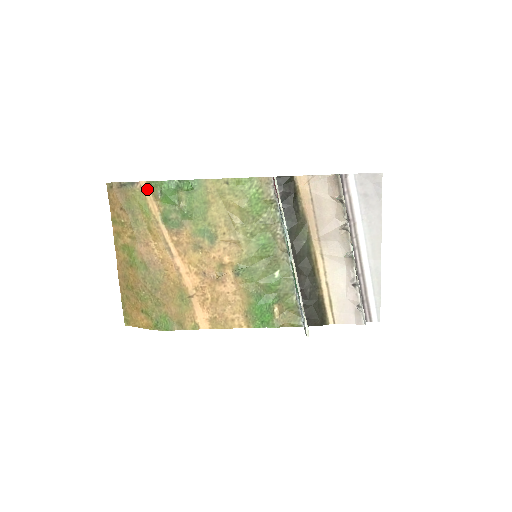
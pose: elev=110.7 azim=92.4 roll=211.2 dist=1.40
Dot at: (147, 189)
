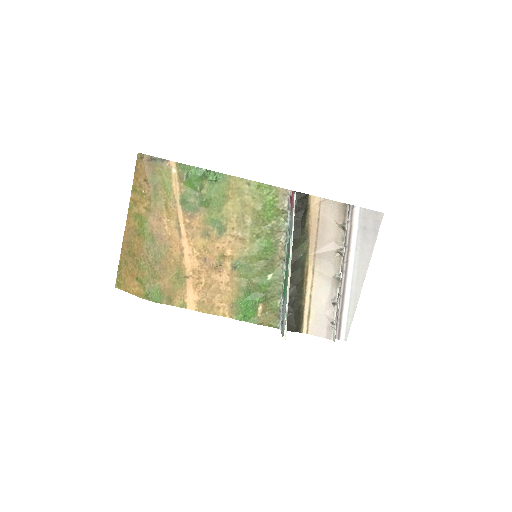
Dot at: (175, 169)
